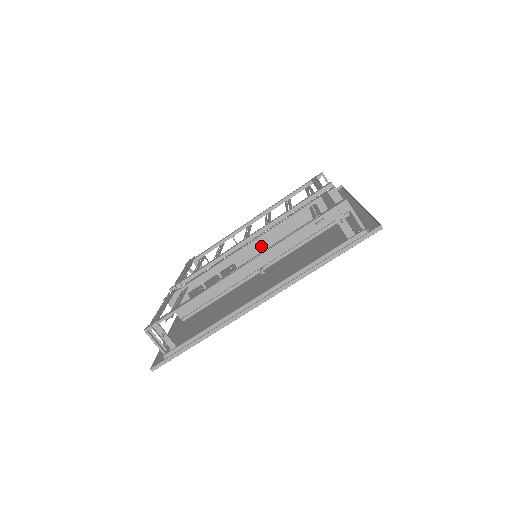
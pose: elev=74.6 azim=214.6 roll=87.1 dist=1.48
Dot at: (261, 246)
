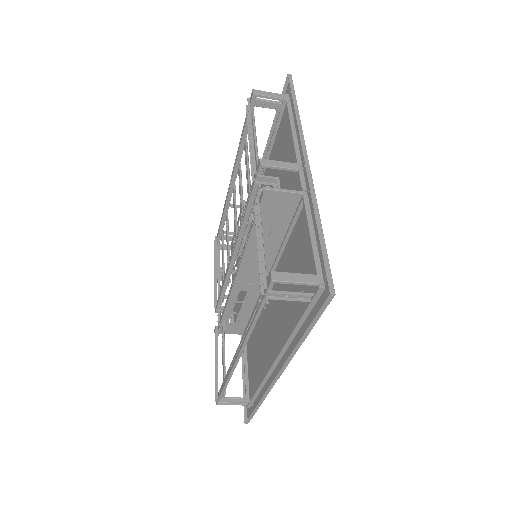
Dot at: (248, 269)
